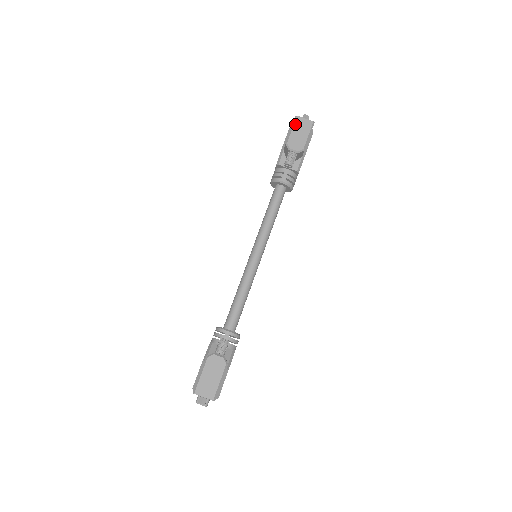
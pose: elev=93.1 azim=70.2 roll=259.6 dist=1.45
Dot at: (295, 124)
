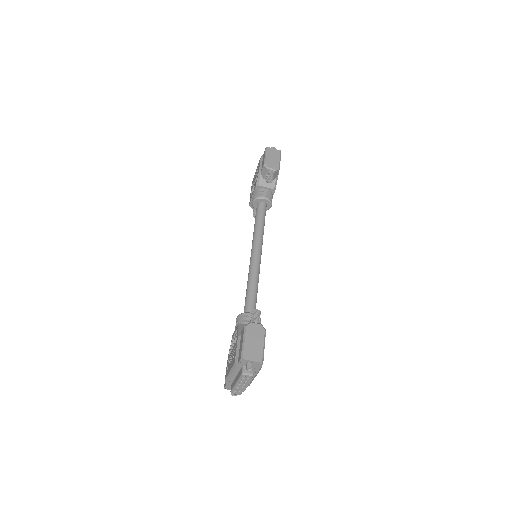
Dot at: (267, 152)
